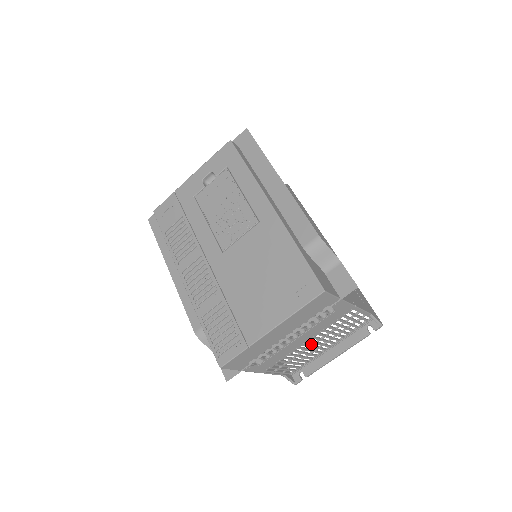
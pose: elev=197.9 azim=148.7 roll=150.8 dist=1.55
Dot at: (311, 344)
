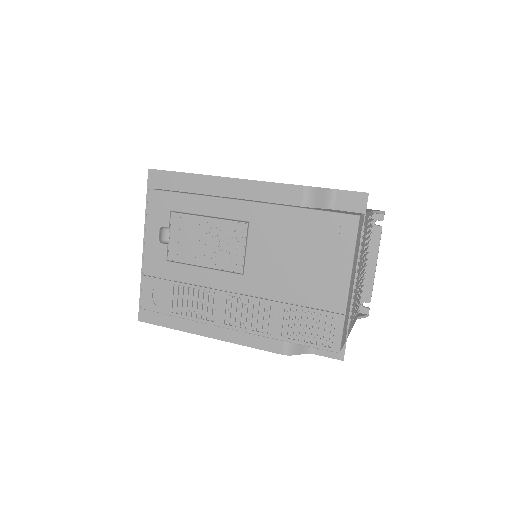
Dot at: occluded
